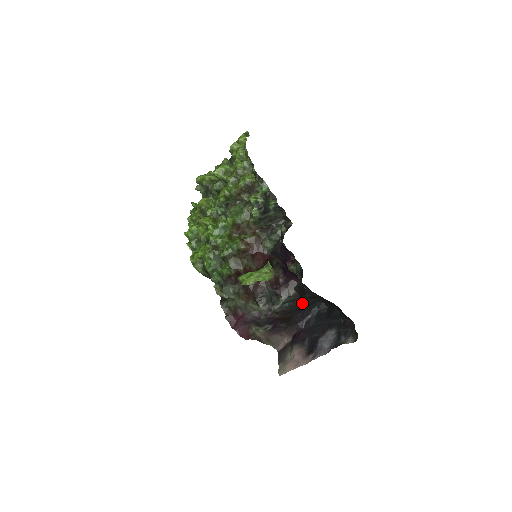
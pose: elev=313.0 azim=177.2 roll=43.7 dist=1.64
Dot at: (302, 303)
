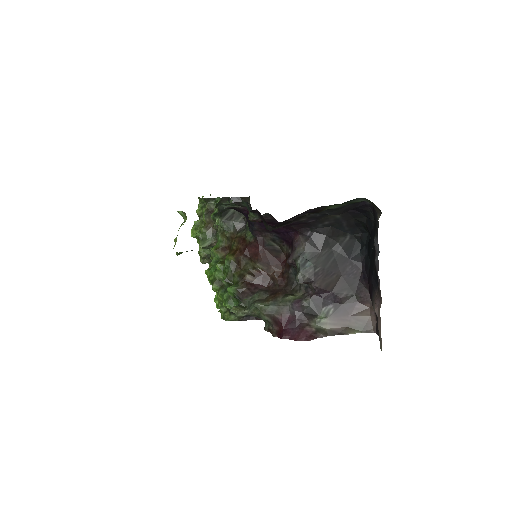
Dot at: (333, 252)
